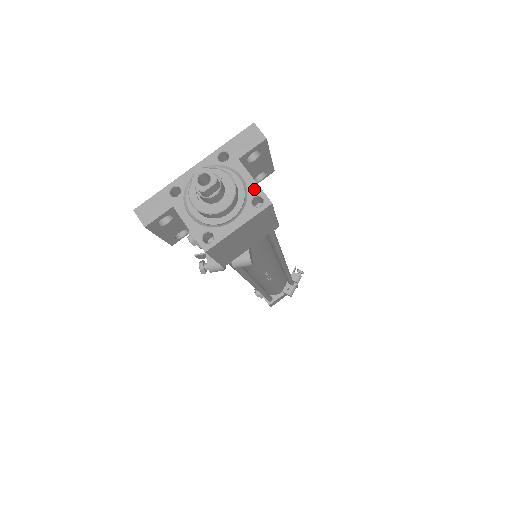
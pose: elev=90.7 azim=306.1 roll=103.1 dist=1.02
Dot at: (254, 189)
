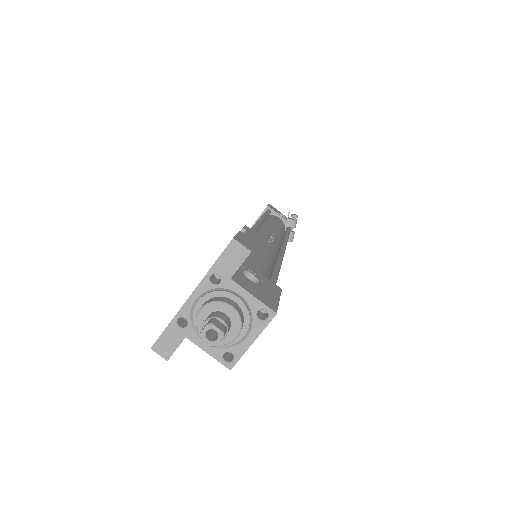
Dot at: (255, 304)
